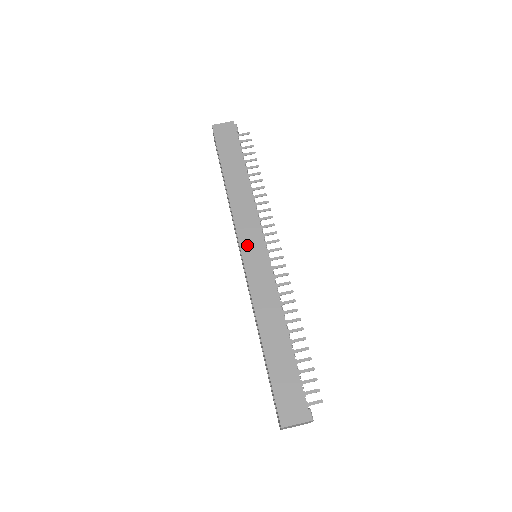
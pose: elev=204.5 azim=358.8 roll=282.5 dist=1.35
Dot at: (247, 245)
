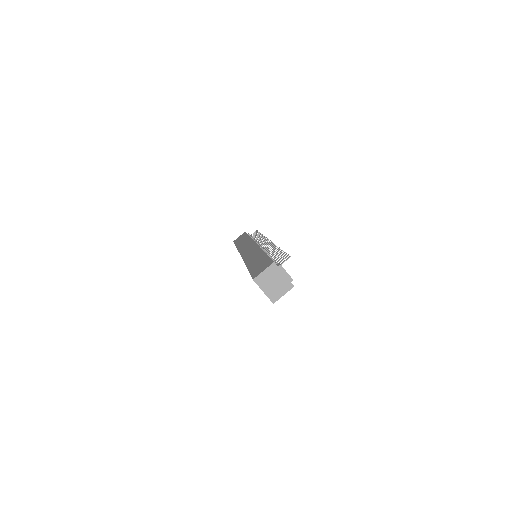
Dot at: (244, 250)
